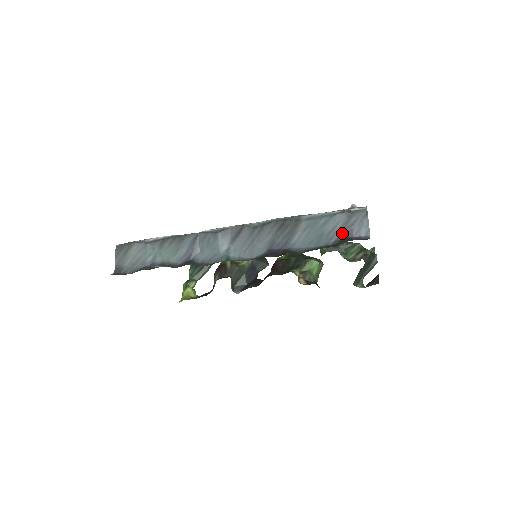
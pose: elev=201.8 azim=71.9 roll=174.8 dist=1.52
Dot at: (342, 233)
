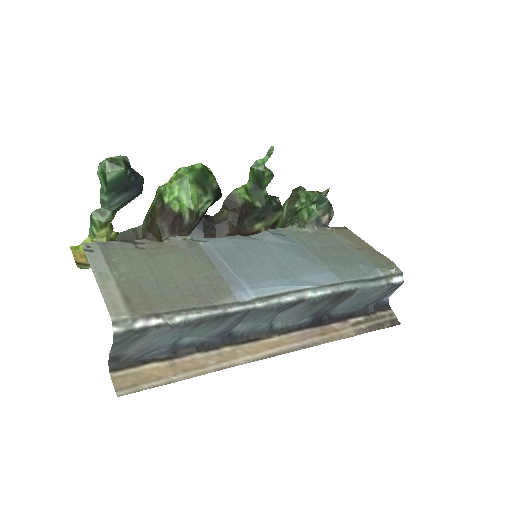
Dot at: (375, 300)
